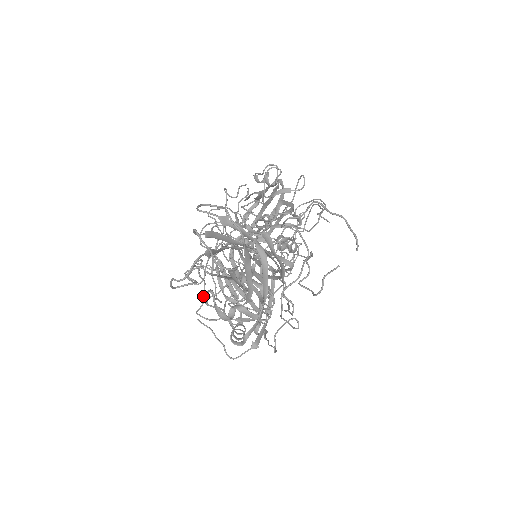
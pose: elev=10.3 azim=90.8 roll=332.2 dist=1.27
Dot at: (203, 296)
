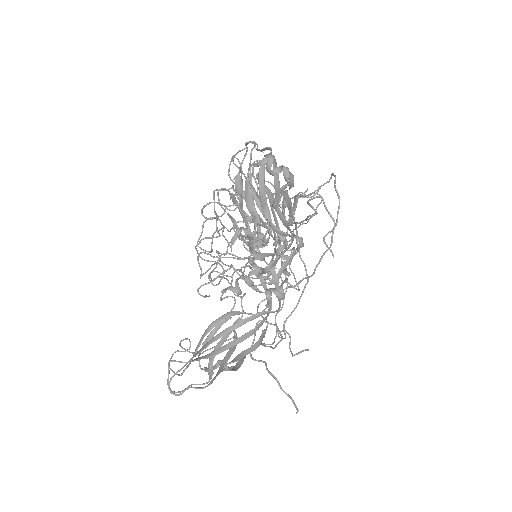
Dot at: (216, 251)
